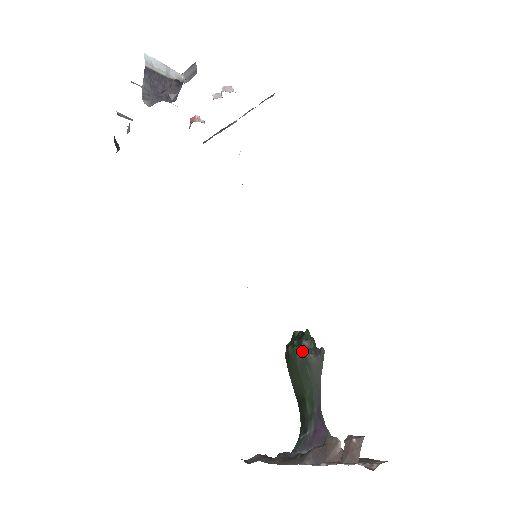
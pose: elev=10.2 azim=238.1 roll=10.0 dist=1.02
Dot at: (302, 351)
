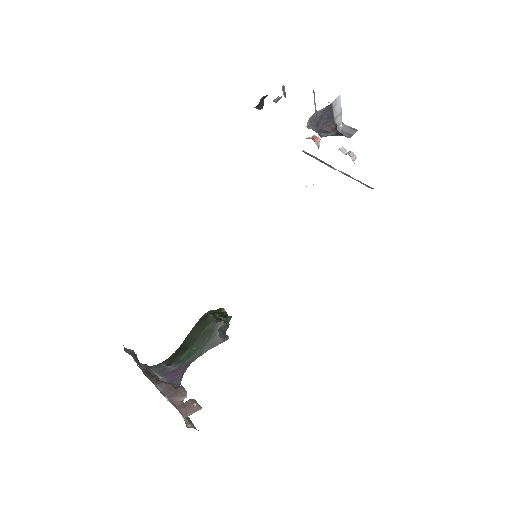
Dot at: (216, 325)
